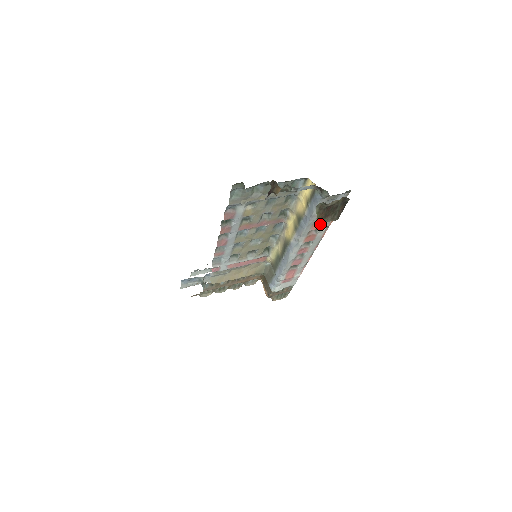
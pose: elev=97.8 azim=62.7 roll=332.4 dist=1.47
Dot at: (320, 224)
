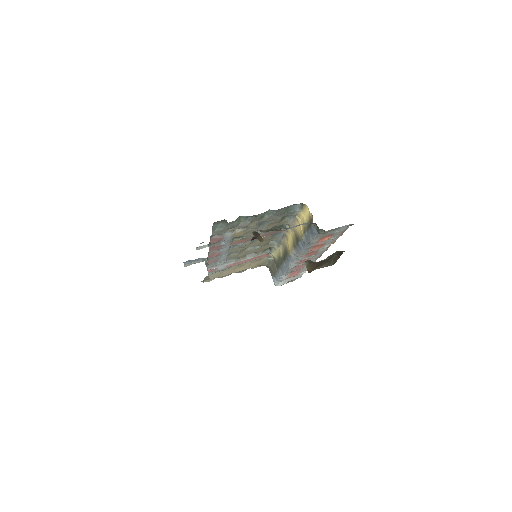
Dot at: (321, 245)
